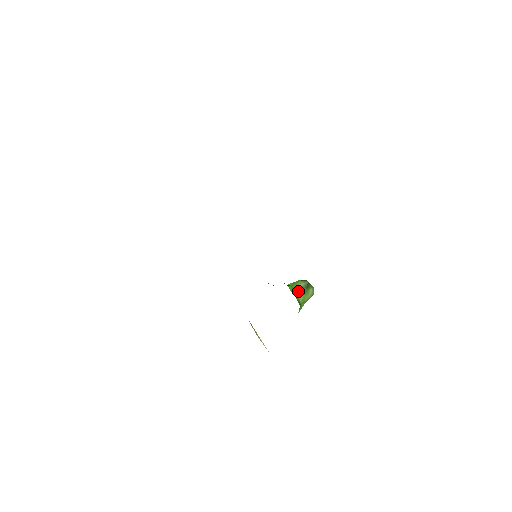
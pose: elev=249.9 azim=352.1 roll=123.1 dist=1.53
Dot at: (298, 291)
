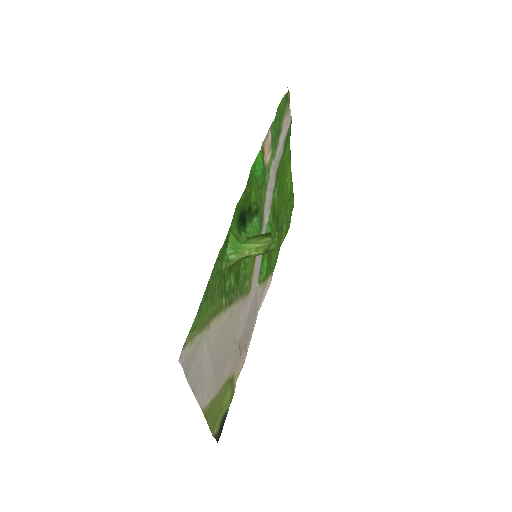
Dot at: (250, 238)
